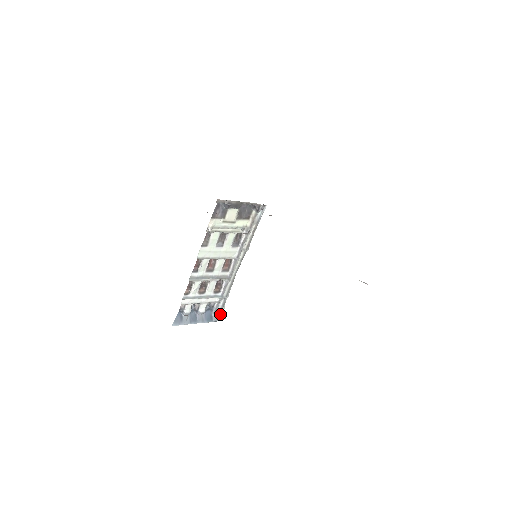
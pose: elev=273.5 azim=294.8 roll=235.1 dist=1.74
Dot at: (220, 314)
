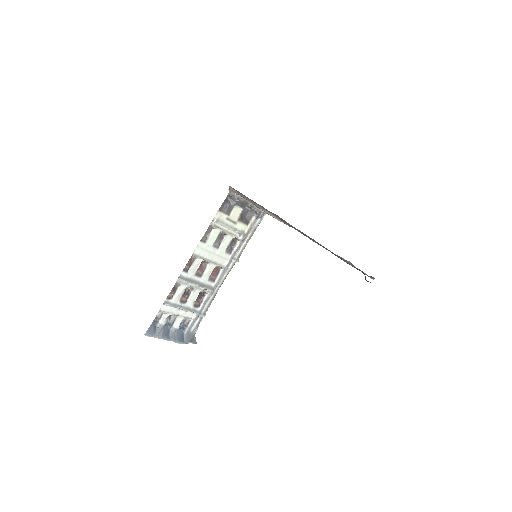
Dot at: (192, 336)
